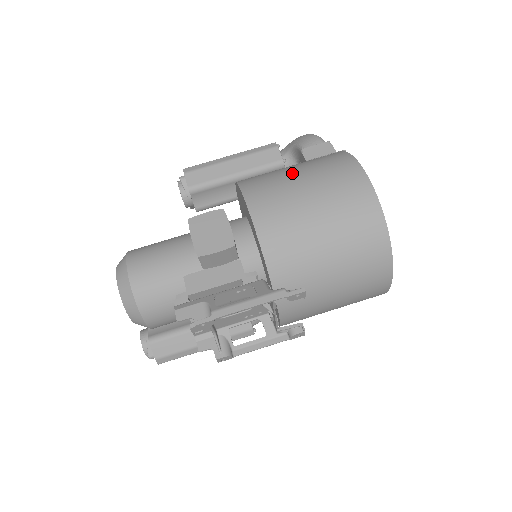
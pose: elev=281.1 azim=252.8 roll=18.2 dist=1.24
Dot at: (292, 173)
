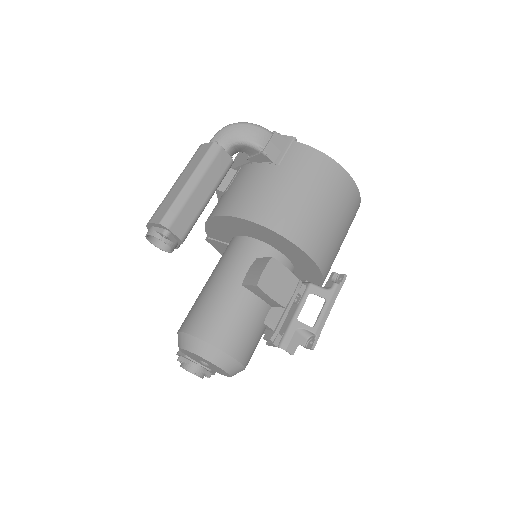
Dot at: (299, 194)
